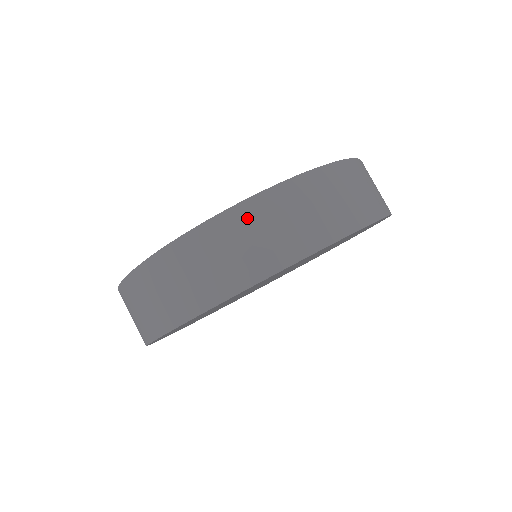
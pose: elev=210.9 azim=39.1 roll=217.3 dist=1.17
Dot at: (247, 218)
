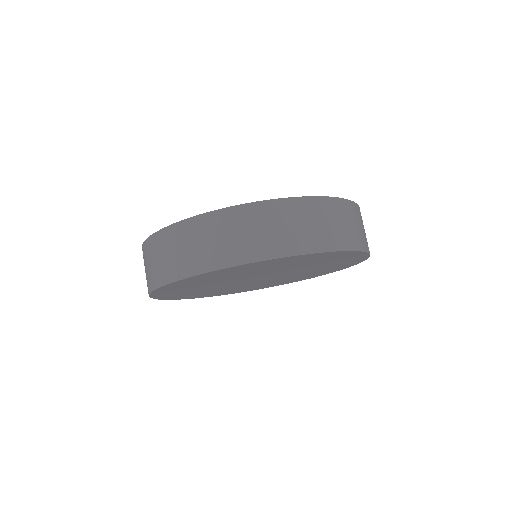
Dot at: (332, 208)
